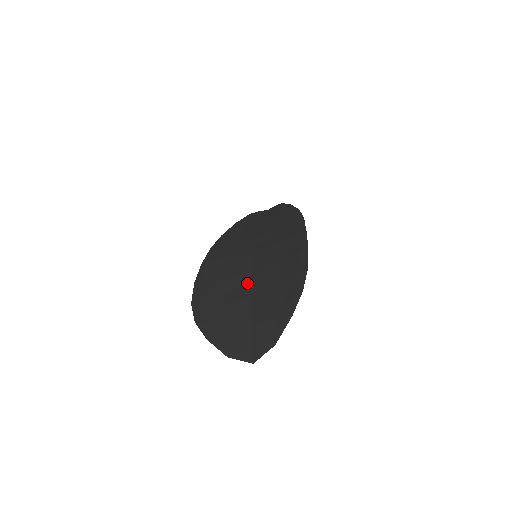
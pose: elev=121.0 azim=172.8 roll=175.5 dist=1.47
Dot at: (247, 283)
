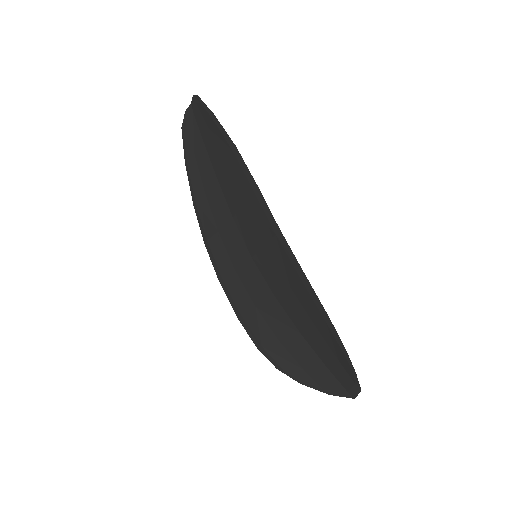
Dot at: (281, 313)
